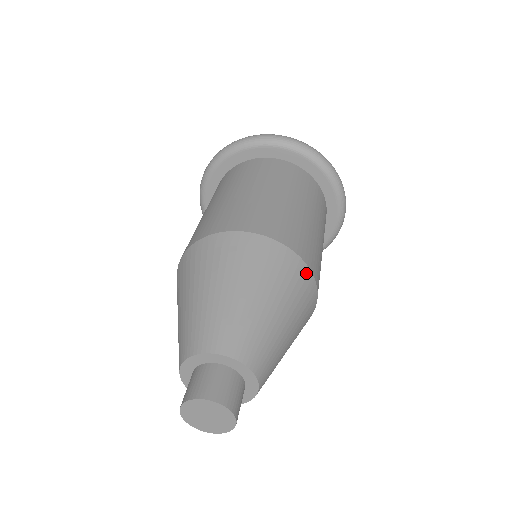
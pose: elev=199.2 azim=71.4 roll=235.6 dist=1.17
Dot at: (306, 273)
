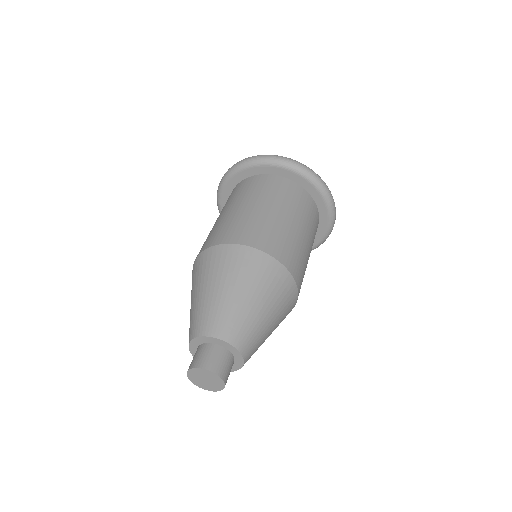
Dot at: (278, 267)
